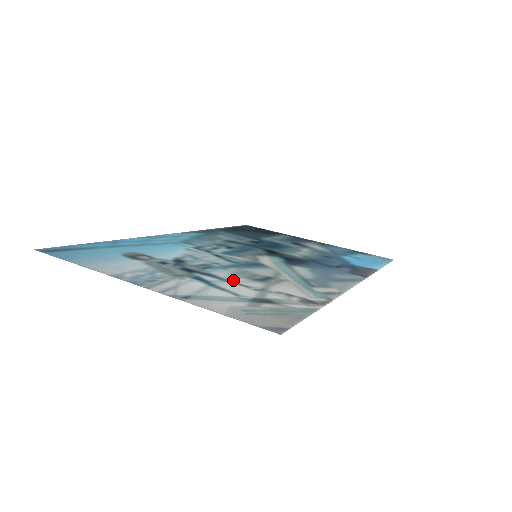
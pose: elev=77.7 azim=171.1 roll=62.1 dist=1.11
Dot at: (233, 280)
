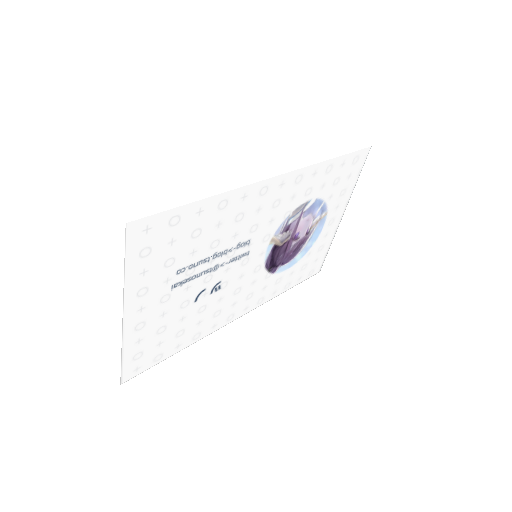
Dot at: (189, 264)
